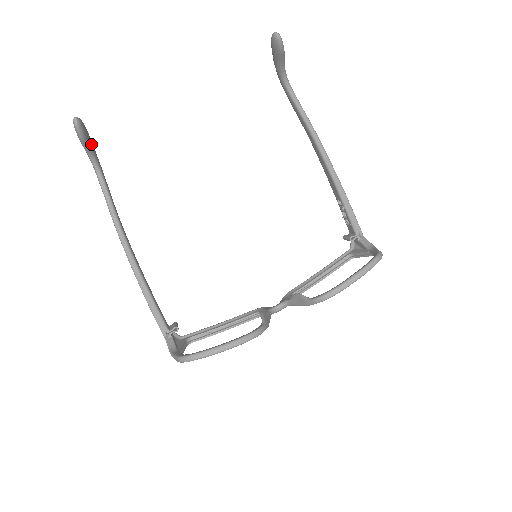
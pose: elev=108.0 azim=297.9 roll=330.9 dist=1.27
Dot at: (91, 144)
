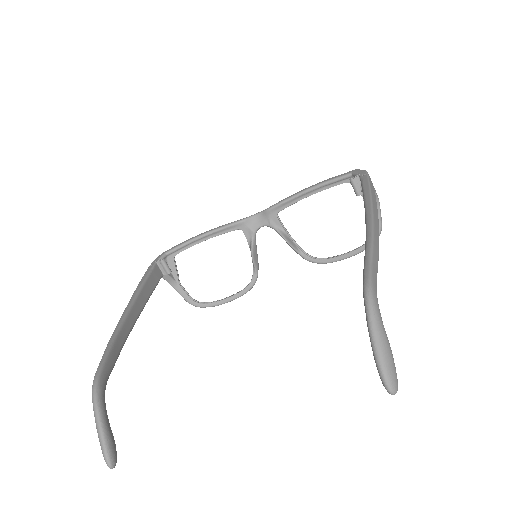
Dot at: (108, 420)
